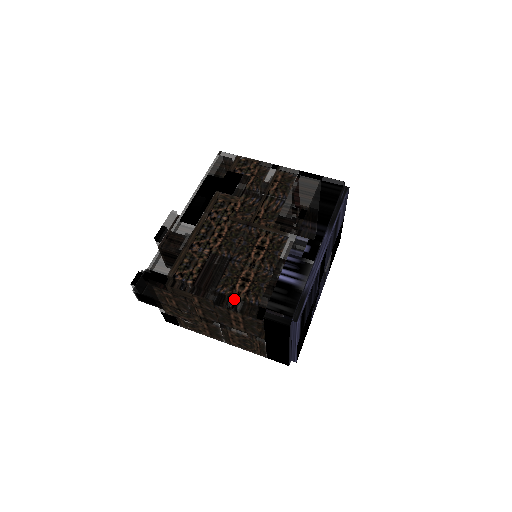
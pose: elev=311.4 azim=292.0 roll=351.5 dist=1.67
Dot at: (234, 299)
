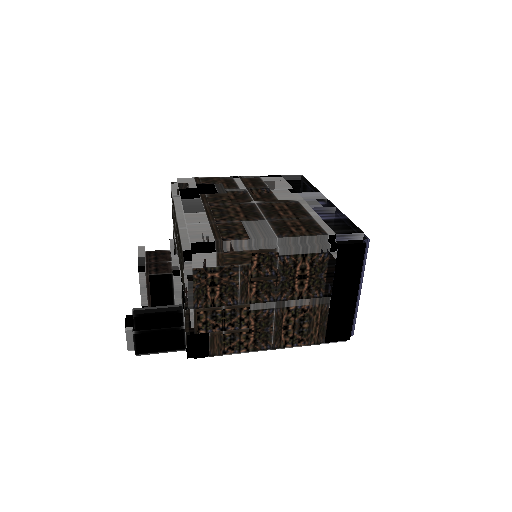
Dot at: (300, 239)
